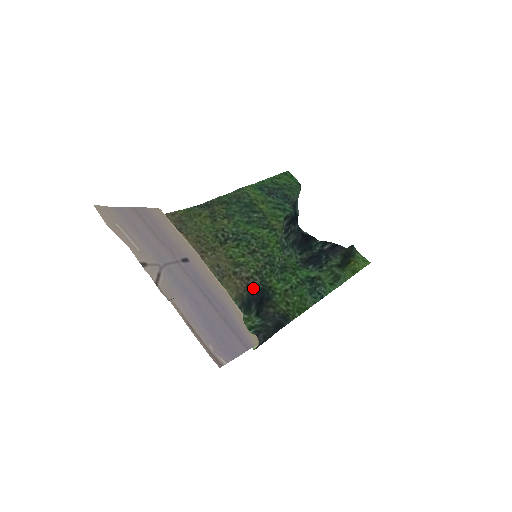
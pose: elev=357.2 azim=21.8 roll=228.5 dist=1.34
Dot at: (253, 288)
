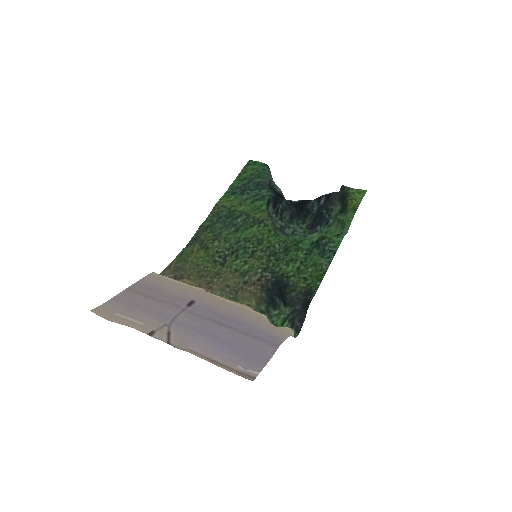
Dot at: (268, 285)
